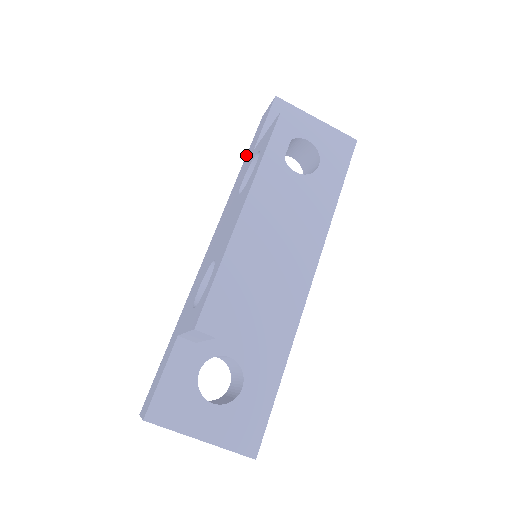
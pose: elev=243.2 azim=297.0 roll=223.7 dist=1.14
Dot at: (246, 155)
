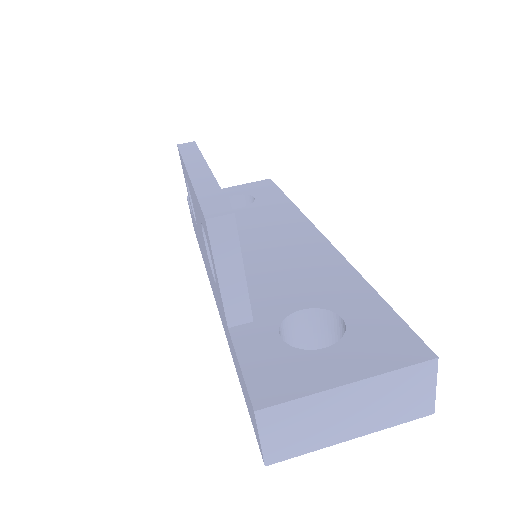
Dot at: (199, 247)
